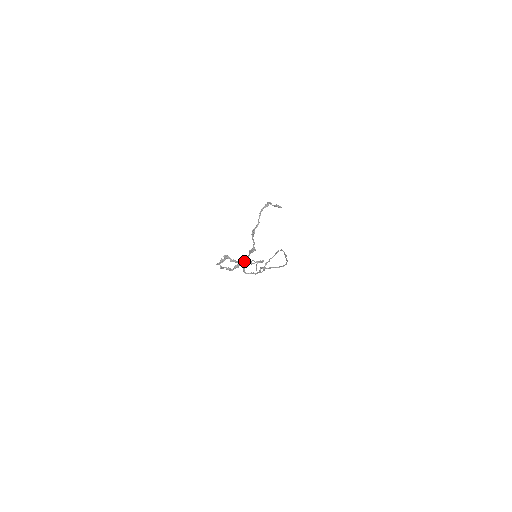
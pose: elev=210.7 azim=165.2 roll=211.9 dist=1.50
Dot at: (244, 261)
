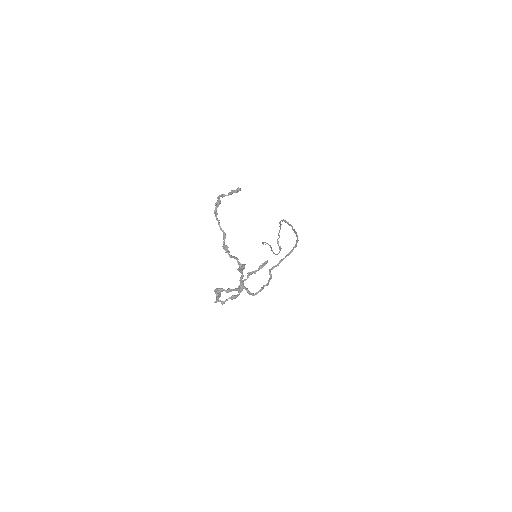
Dot at: (241, 285)
